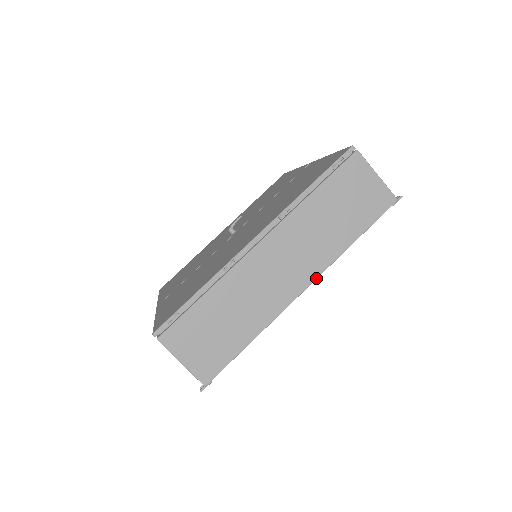
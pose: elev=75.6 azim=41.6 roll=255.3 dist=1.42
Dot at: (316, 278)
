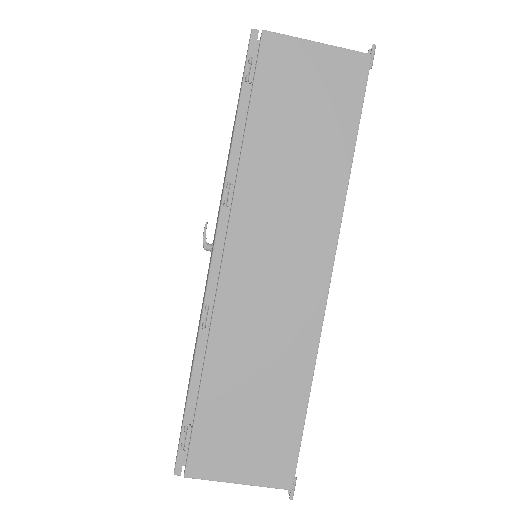
Dot at: (335, 247)
